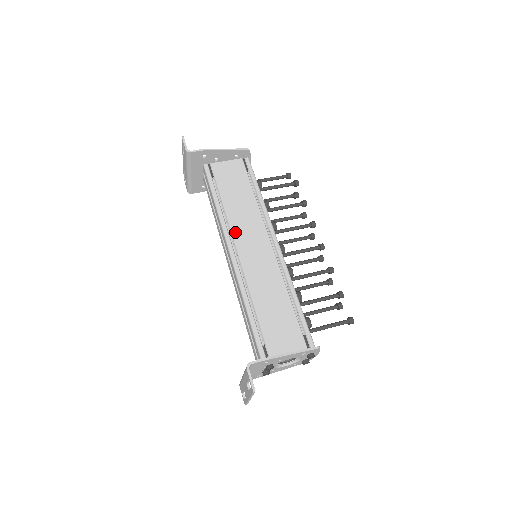
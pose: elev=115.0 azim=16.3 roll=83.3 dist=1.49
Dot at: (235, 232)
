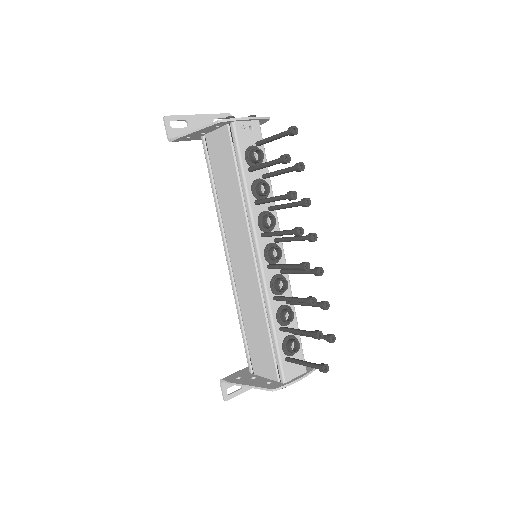
Dot at: (227, 234)
